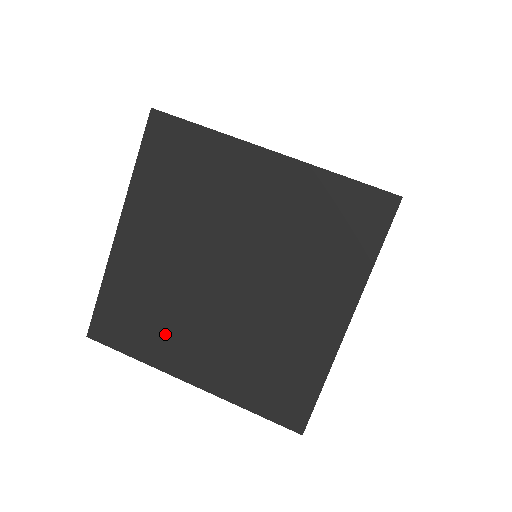
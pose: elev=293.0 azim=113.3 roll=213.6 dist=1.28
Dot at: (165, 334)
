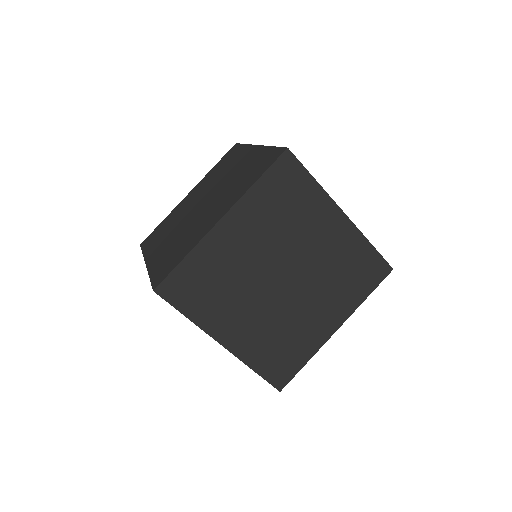
Dot at: (161, 239)
